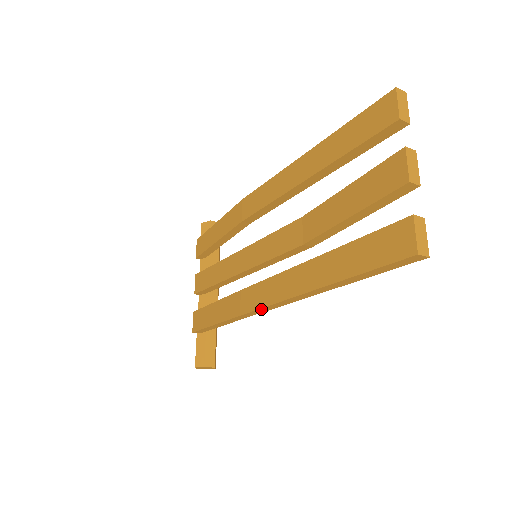
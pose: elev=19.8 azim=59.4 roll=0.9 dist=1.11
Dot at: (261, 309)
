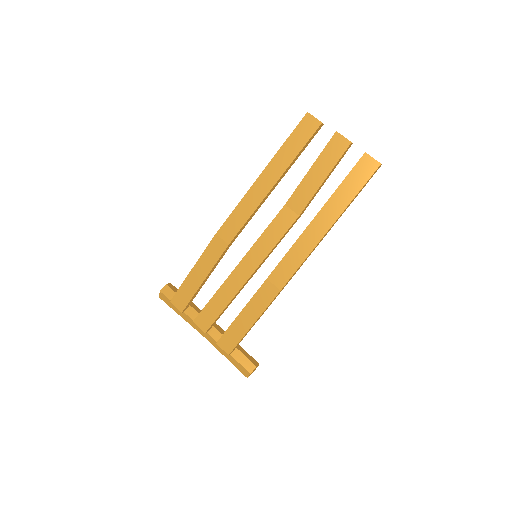
Dot at: (296, 271)
